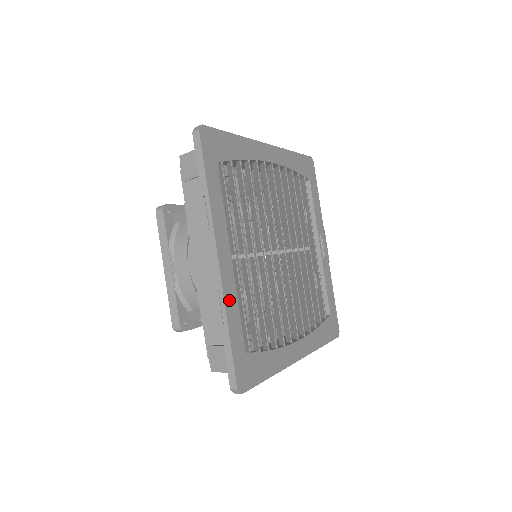
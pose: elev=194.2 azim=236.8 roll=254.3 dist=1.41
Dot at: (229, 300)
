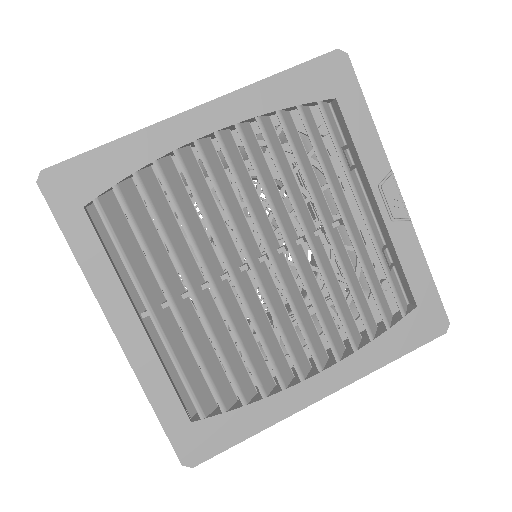
Dot at: (146, 372)
